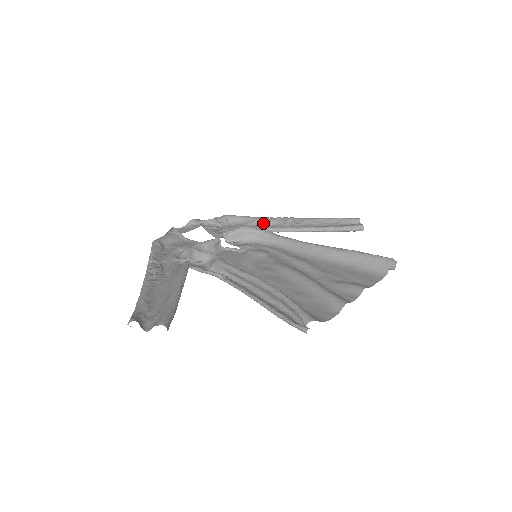
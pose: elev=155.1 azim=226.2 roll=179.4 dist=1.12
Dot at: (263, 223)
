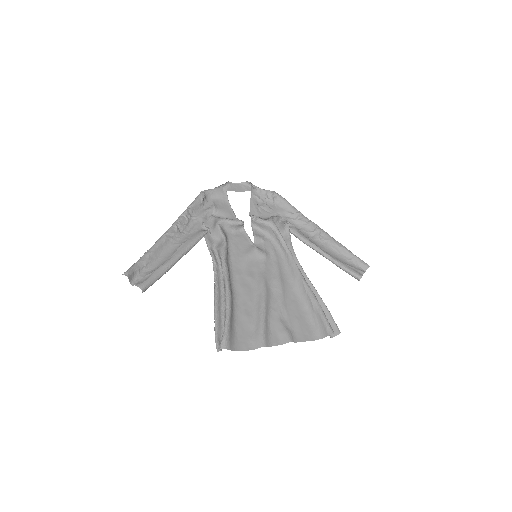
Dot at: (296, 220)
